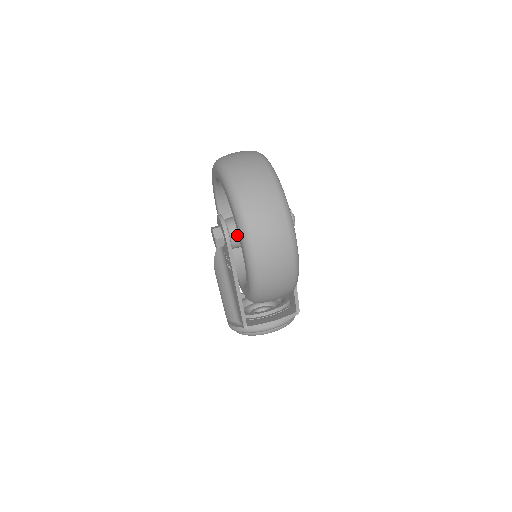
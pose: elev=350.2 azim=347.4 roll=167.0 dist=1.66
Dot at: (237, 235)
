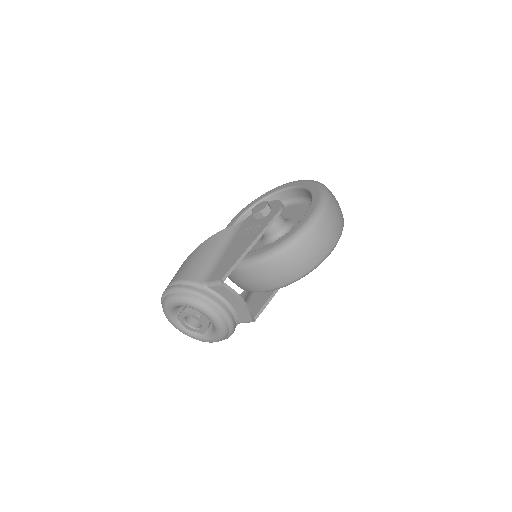
Dot at: (280, 219)
